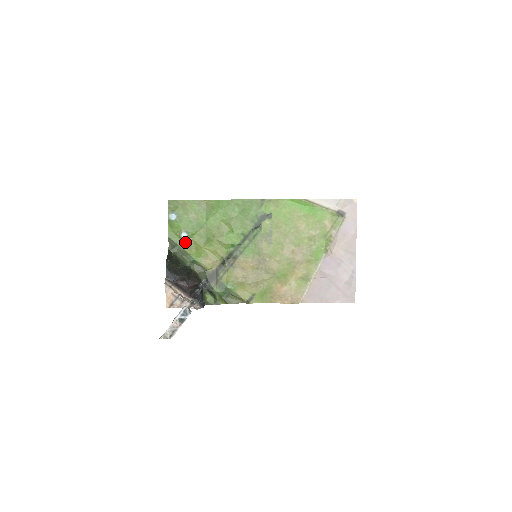
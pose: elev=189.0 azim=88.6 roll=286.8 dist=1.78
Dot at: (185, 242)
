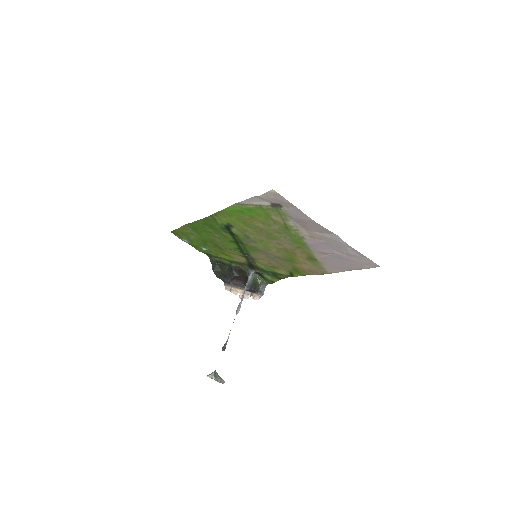
Dot at: (211, 252)
